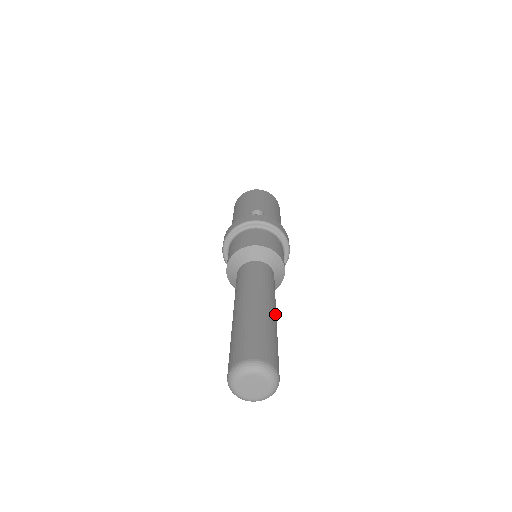
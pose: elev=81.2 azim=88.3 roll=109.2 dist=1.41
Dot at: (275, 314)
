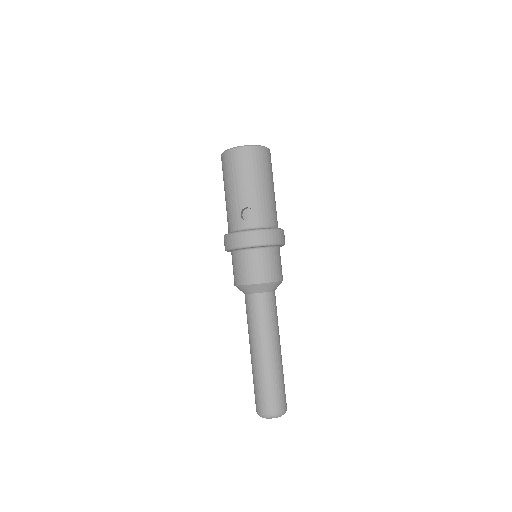
Dot at: (279, 351)
